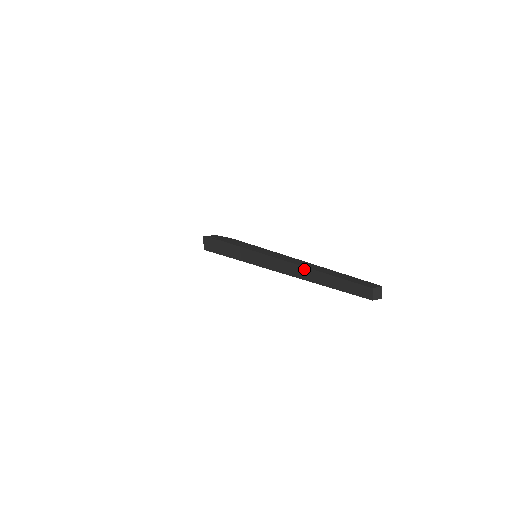
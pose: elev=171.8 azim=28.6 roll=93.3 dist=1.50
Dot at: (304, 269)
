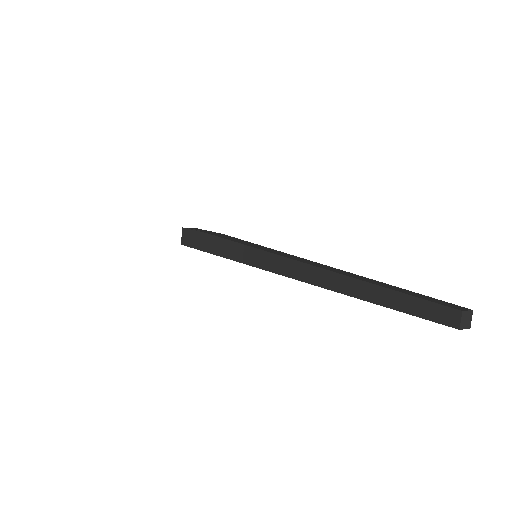
Dot at: (336, 276)
